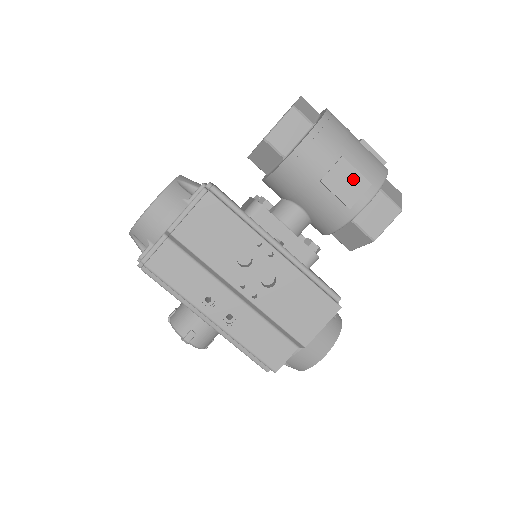
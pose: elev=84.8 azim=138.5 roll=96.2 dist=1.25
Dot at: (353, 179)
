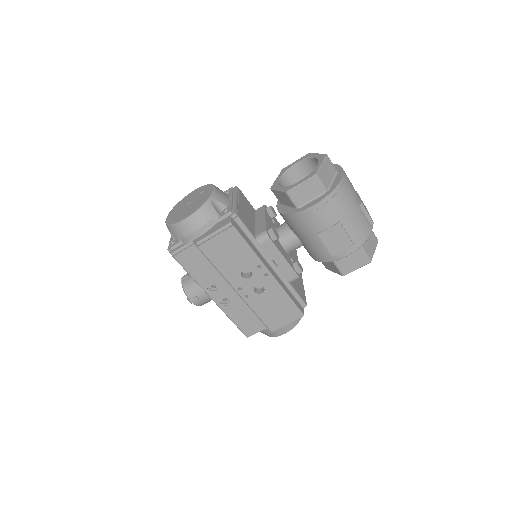
Dot at: (342, 239)
